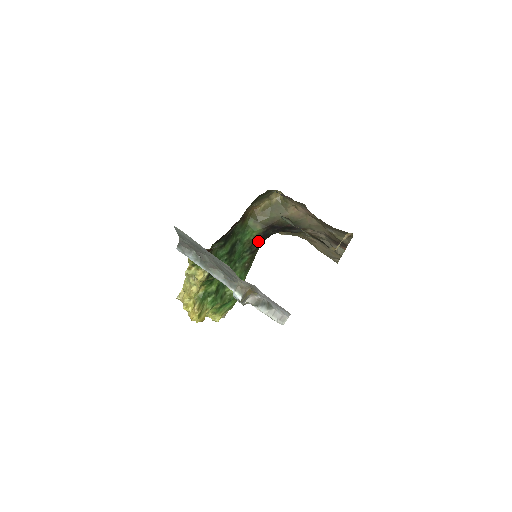
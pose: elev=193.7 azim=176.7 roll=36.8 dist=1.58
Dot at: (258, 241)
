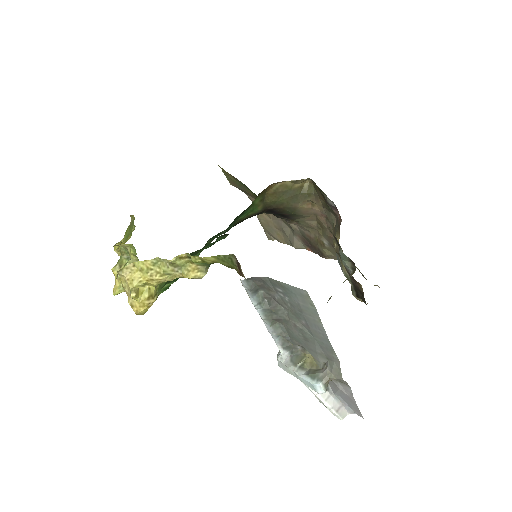
Dot at: (245, 219)
